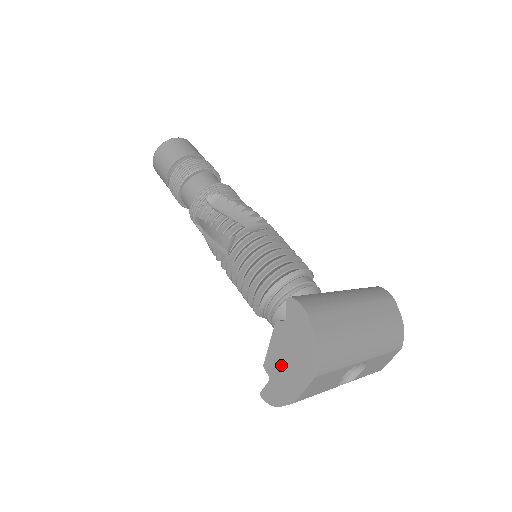
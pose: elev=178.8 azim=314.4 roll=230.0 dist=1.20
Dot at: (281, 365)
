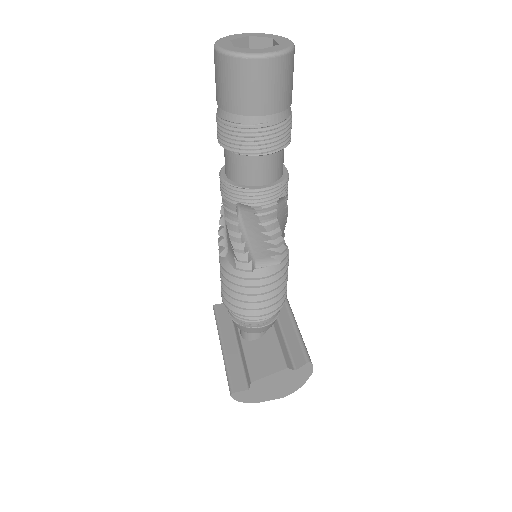
Dot at: (266, 387)
